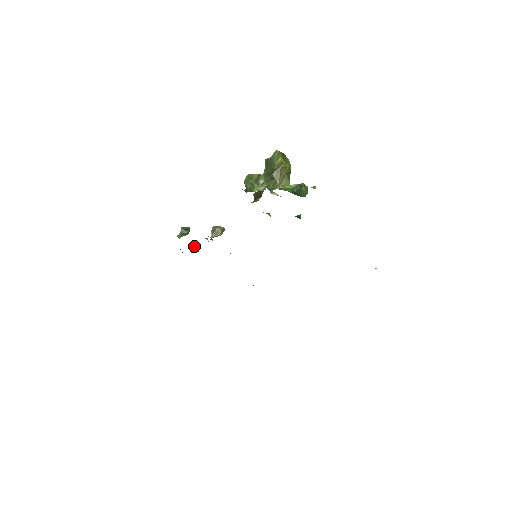
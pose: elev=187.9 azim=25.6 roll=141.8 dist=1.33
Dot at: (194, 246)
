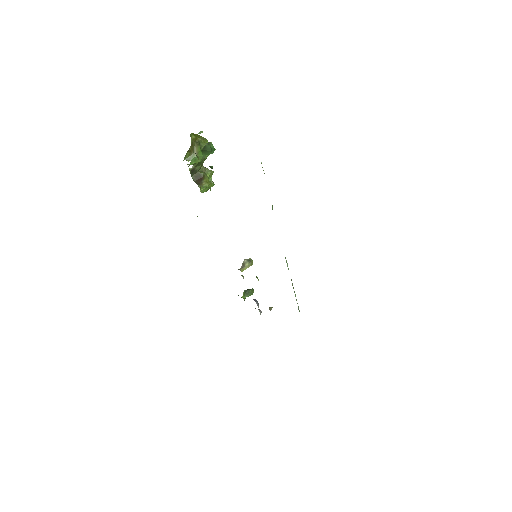
Dot at: occluded
